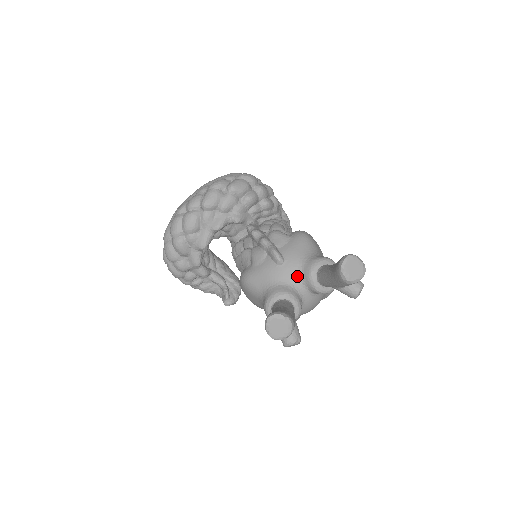
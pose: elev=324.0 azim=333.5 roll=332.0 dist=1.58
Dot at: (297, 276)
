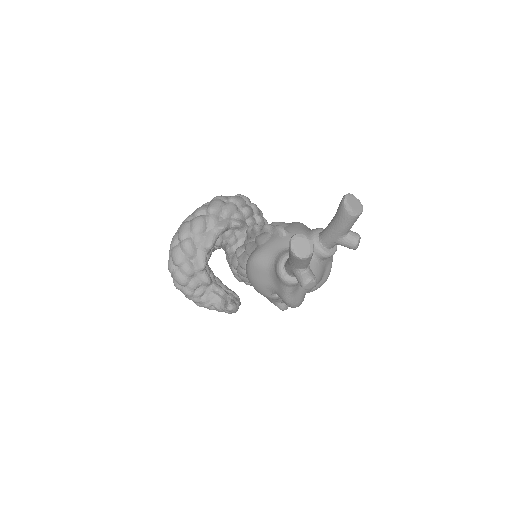
Dot at: occluded
